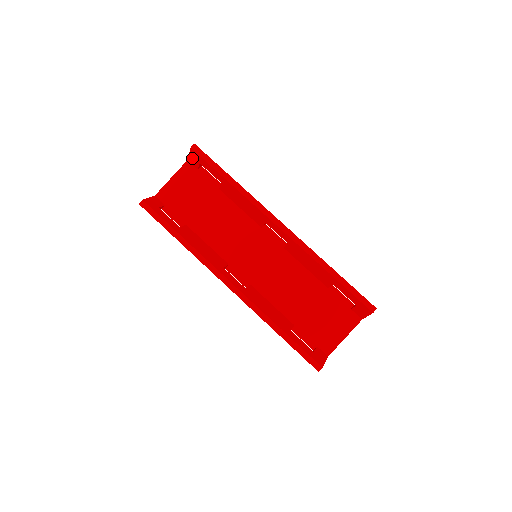
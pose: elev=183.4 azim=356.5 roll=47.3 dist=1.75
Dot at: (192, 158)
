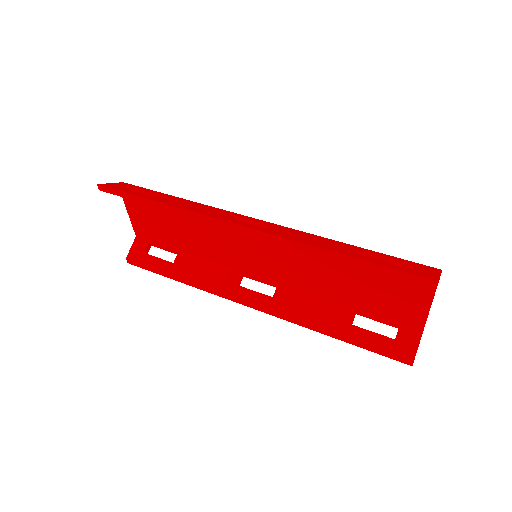
Dot at: occluded
